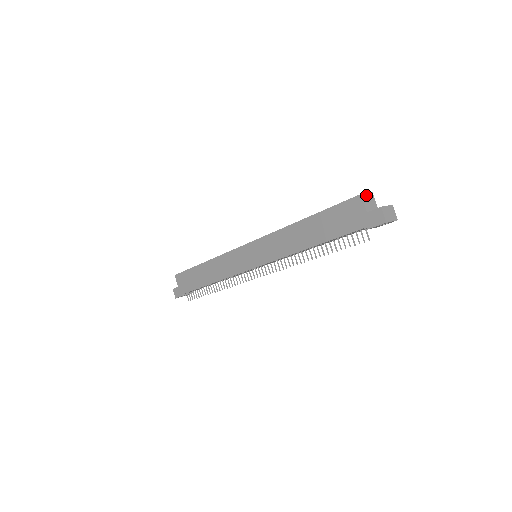
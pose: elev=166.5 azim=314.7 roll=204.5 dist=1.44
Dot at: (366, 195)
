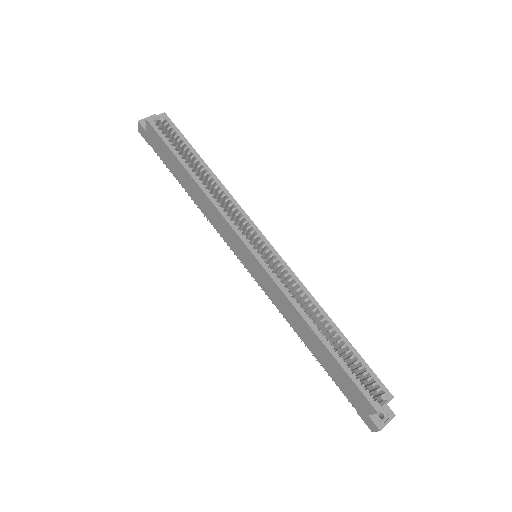
Dot at: occluded
